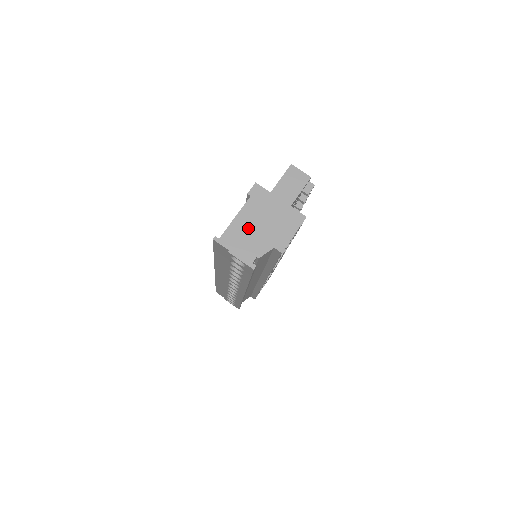
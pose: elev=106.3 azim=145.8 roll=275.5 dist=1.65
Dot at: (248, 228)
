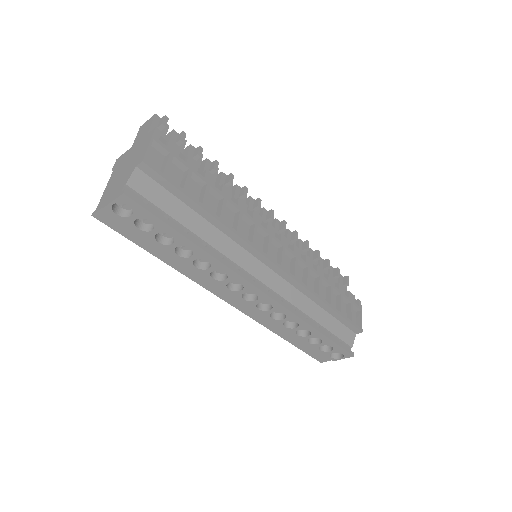
Dot at: (115, 182)
